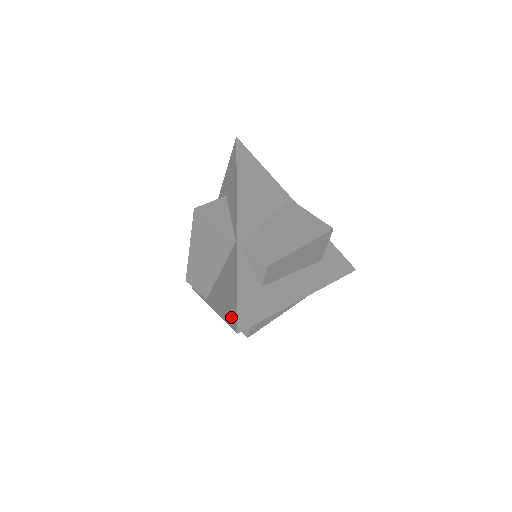
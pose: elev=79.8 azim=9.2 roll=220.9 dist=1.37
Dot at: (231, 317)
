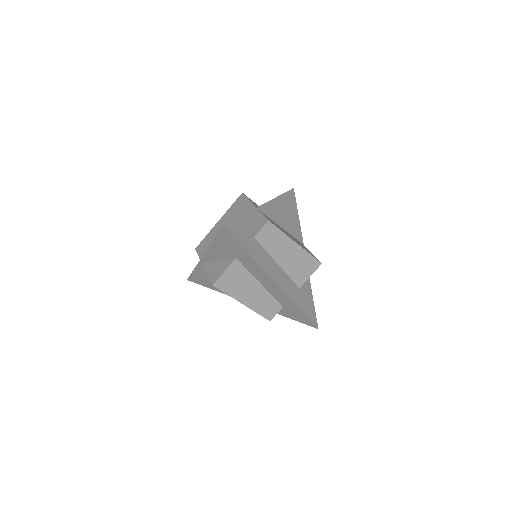
Dot at: occluded
